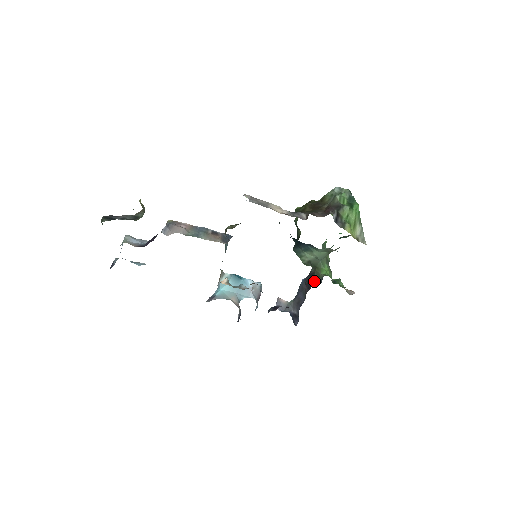
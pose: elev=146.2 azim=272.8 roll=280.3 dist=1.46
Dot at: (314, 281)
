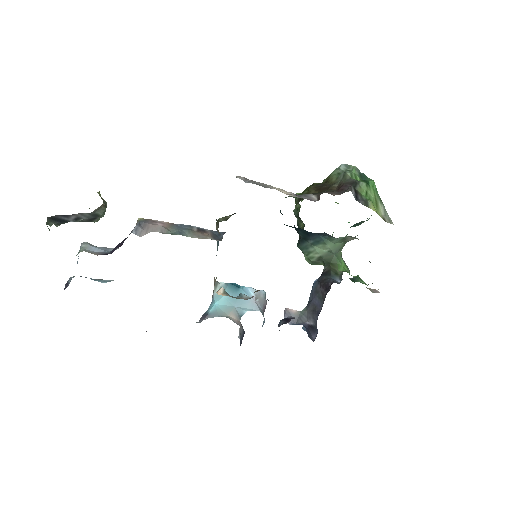
Dot at: (332, 280)
